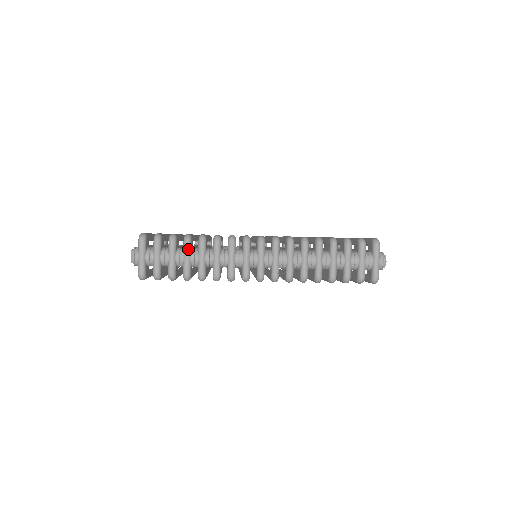
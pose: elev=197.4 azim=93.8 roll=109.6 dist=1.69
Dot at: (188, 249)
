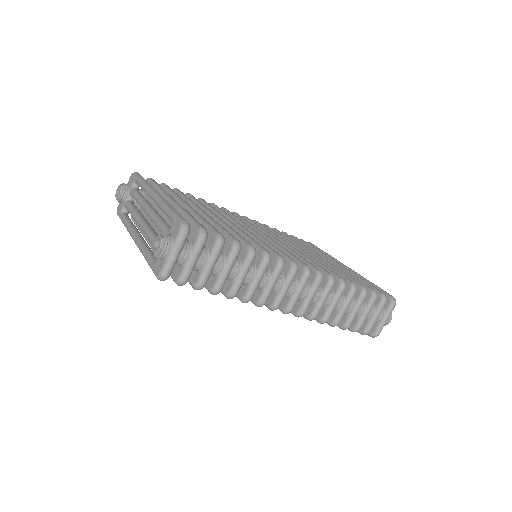
Dot at: (234, 261)
